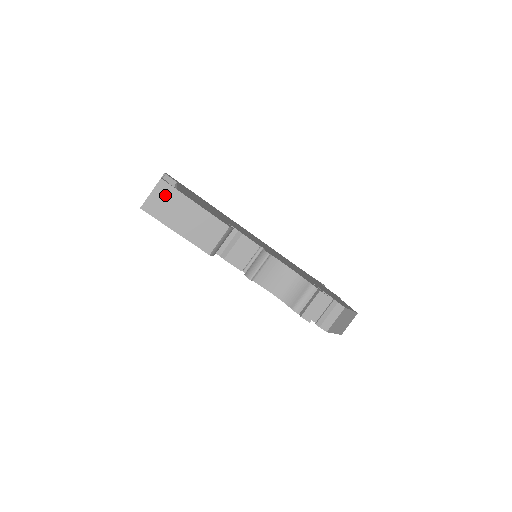
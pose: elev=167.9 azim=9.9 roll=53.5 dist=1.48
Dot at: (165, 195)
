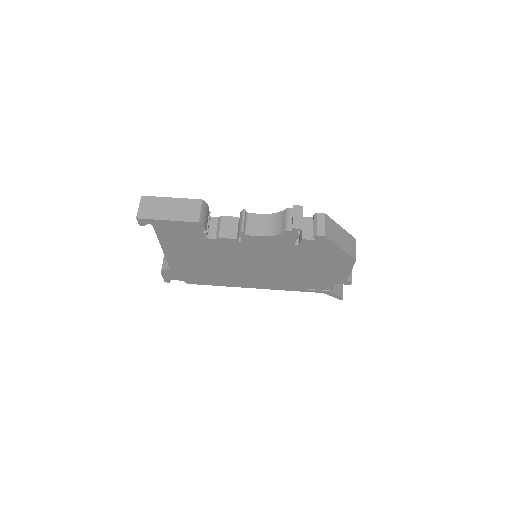
Dot at: (149, 203)
